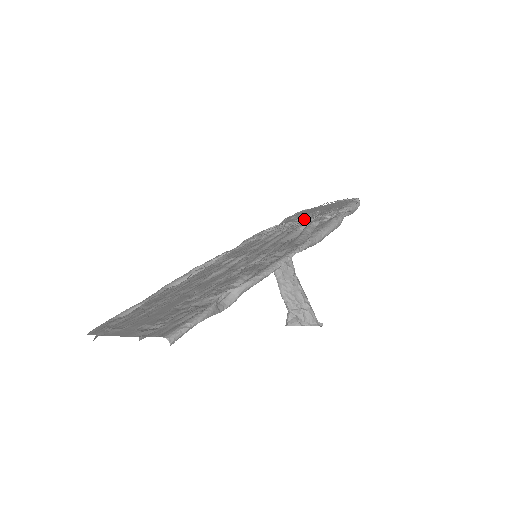
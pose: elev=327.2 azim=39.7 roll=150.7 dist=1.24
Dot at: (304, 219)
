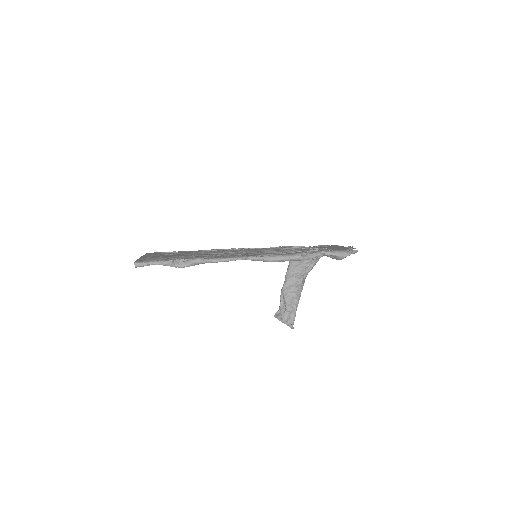
Dot at: occluded
